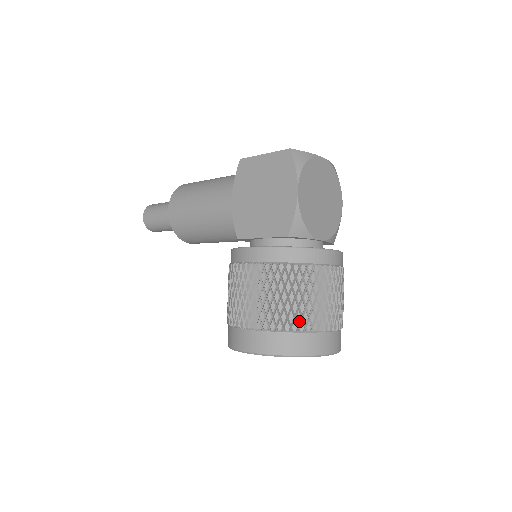
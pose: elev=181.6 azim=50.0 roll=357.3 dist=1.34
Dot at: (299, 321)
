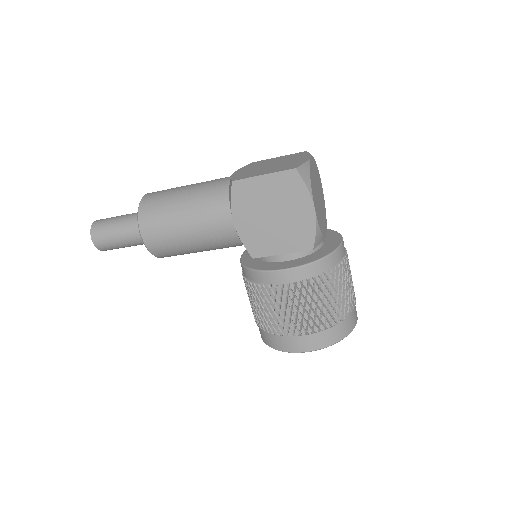
Dot at: (340, 314)
